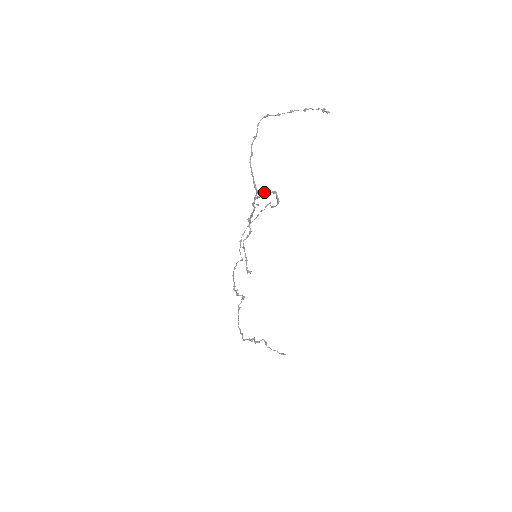
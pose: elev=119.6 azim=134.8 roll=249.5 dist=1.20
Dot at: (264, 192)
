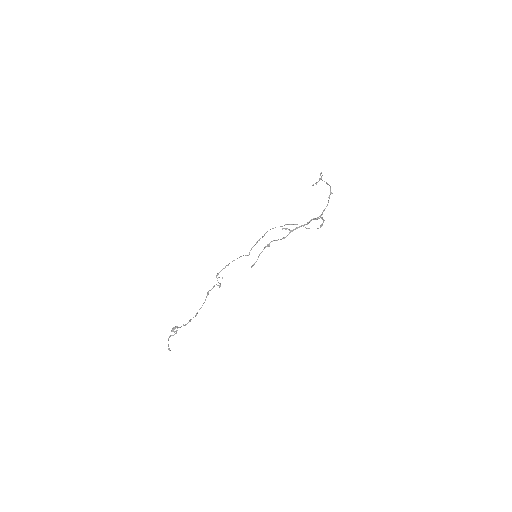
Dot at: (321, 218)
